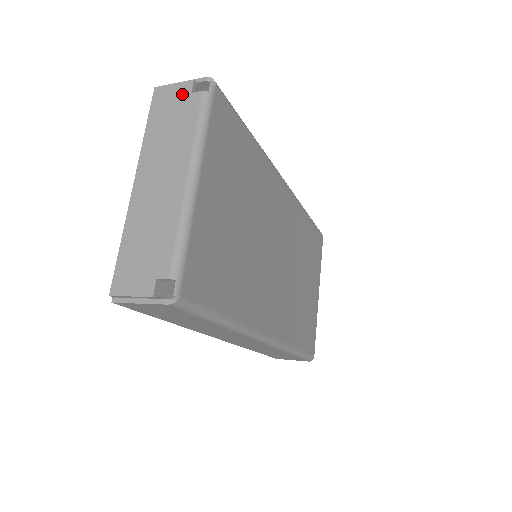
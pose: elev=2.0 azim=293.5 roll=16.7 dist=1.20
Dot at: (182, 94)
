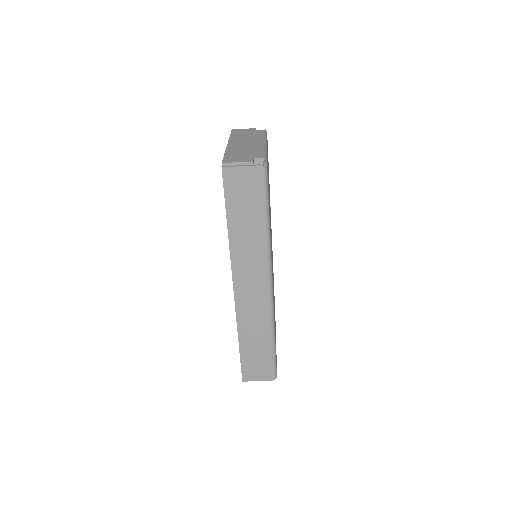
Dot at: (250, 130)
